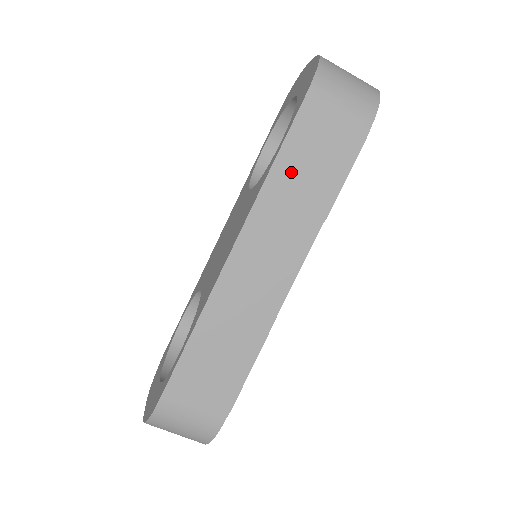
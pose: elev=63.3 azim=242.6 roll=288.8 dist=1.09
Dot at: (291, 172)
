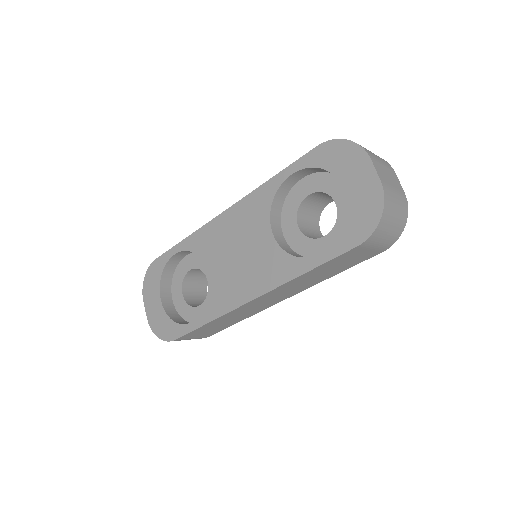
Dot at: (316, 272)
